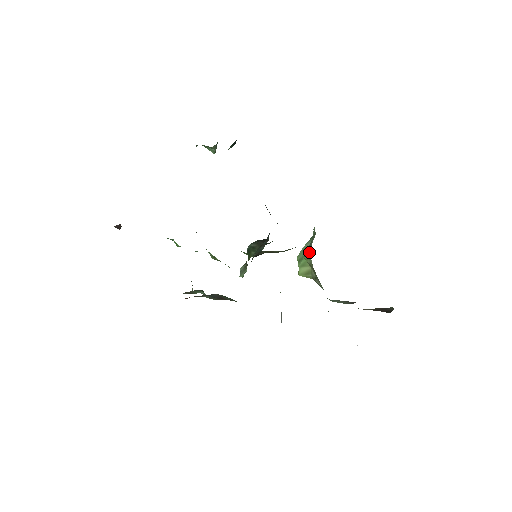
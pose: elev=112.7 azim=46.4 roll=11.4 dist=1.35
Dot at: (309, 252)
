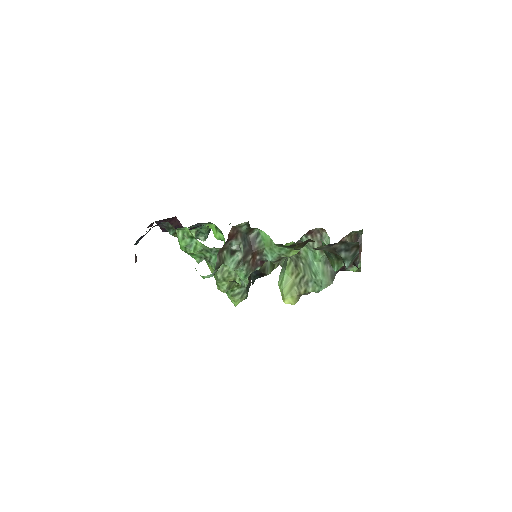
Dot at: (288, 259)
